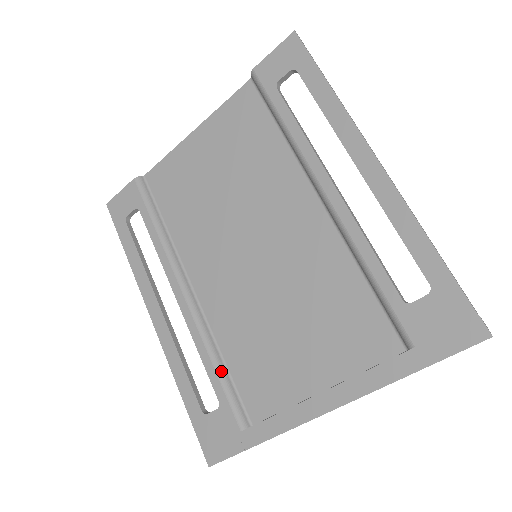
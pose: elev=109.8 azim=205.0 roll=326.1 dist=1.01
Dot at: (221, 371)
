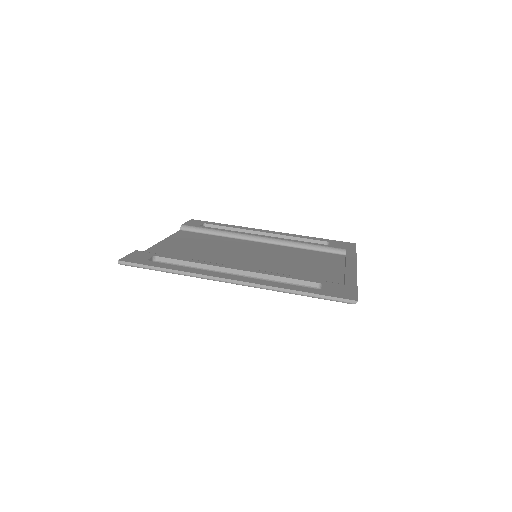
Dot at: occluded
